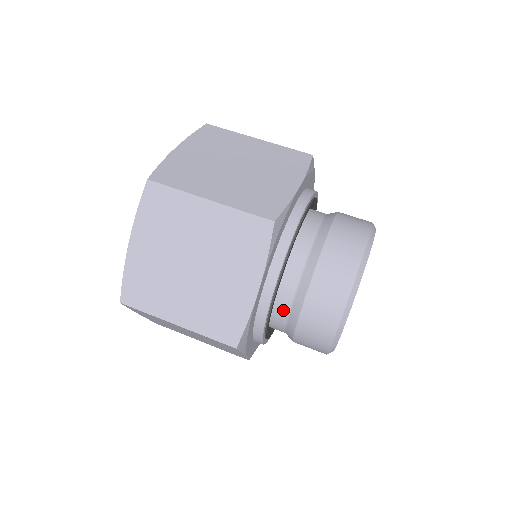
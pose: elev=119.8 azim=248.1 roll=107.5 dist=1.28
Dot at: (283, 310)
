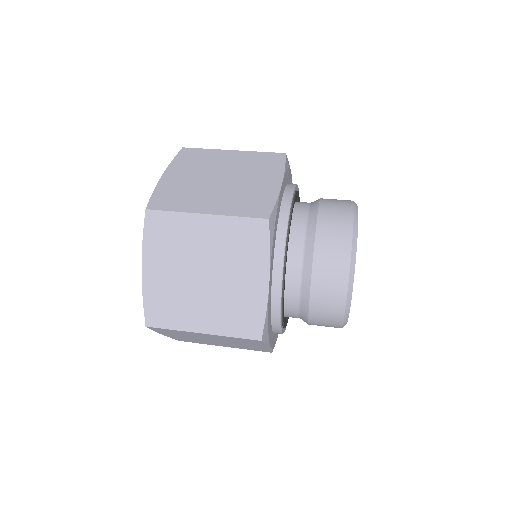
Dot at: (299, 233)
